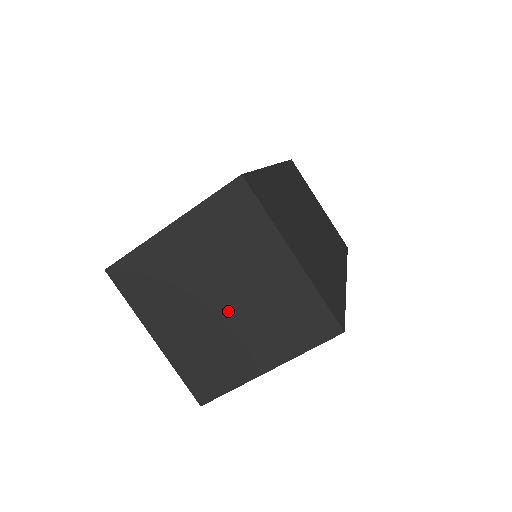
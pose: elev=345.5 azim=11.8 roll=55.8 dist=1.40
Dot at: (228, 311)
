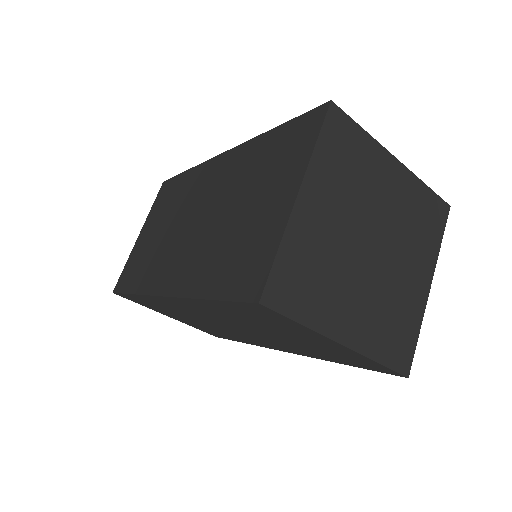
Dot at: (382, 252)
